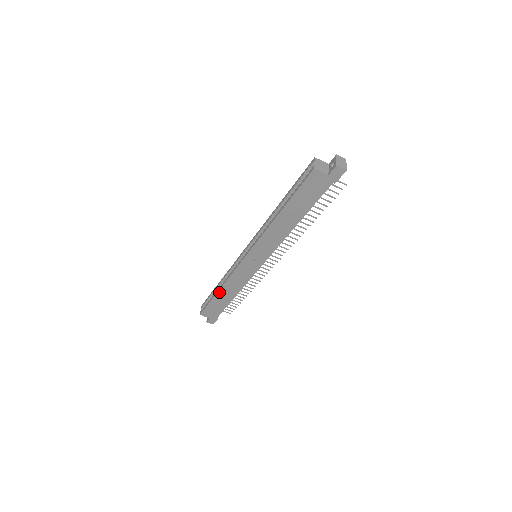
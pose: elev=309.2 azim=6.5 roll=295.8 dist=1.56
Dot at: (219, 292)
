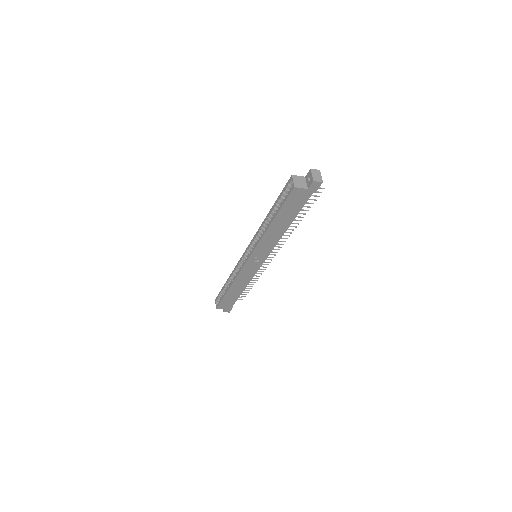
Dot at: (230, 289)
